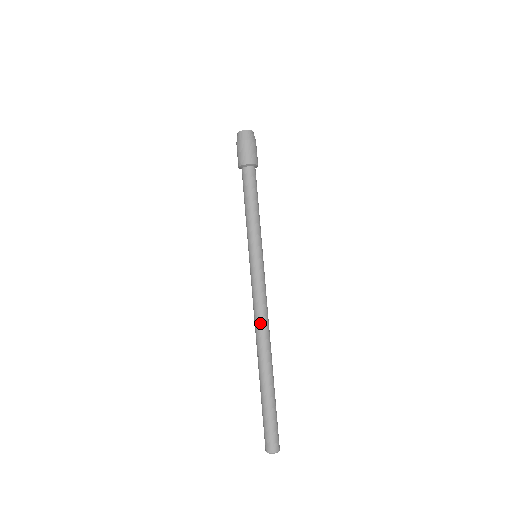
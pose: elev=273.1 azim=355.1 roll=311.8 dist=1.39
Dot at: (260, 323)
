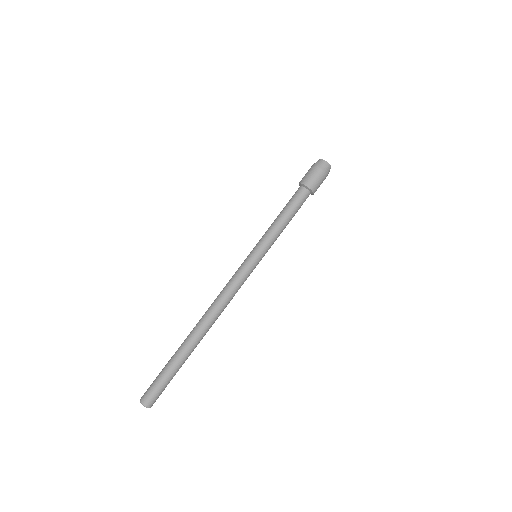
Dot at: (215, 304)
